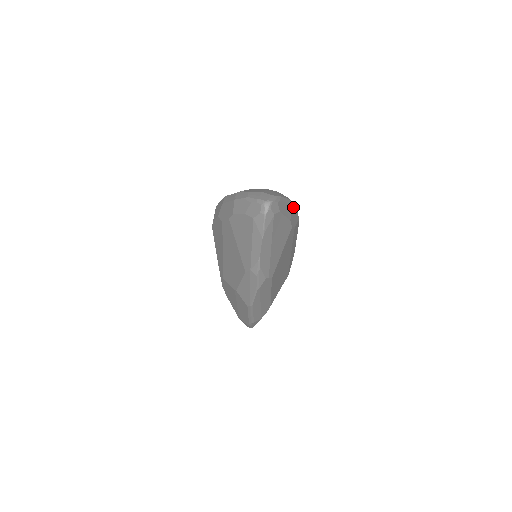
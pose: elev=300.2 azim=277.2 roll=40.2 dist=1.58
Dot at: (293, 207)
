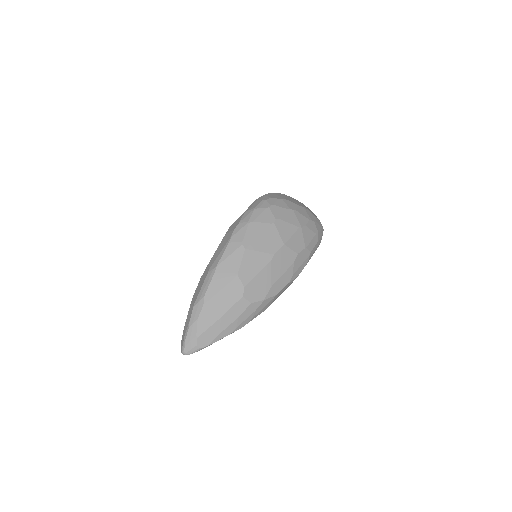
Dot at: (245, 324)
